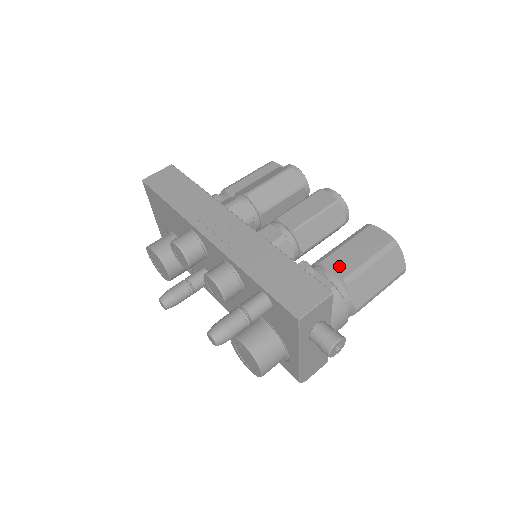
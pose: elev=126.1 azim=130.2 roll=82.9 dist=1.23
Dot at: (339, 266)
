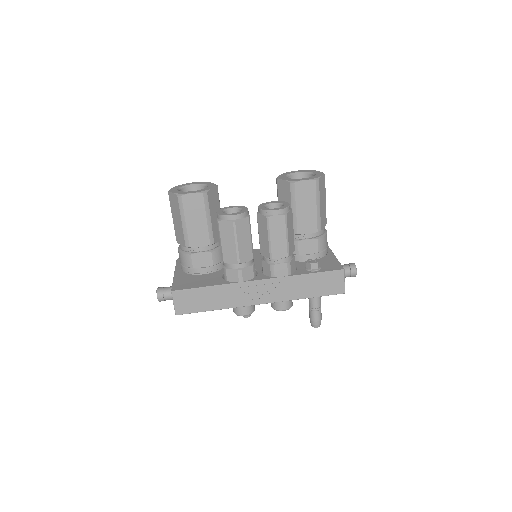
Dot at: (308, 227)
